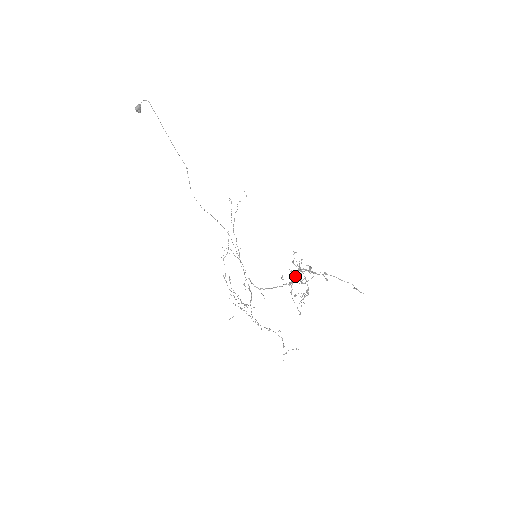
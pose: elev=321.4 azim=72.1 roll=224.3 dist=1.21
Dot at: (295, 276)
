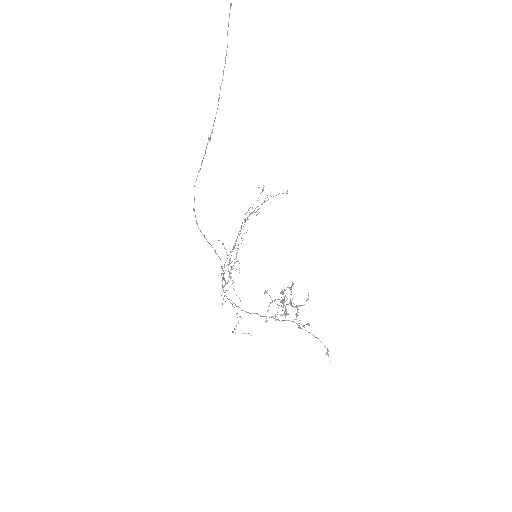
Dot at: occluded
